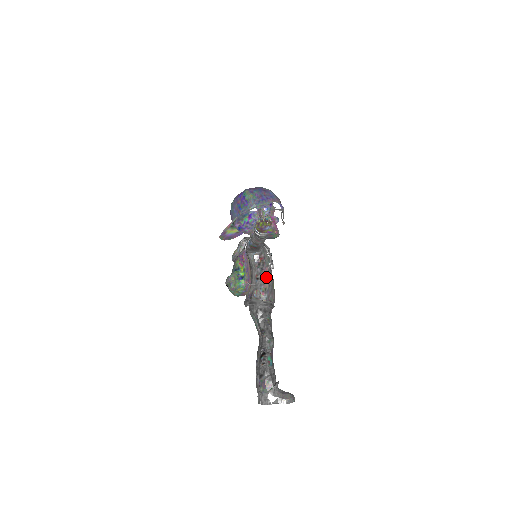
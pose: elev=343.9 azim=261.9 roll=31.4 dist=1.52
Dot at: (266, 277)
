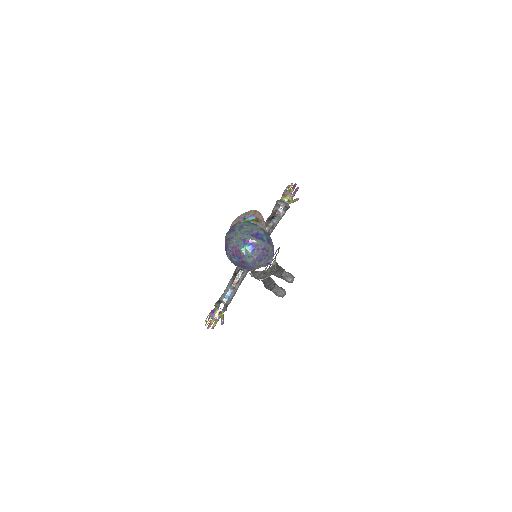
Dot at: occluded
